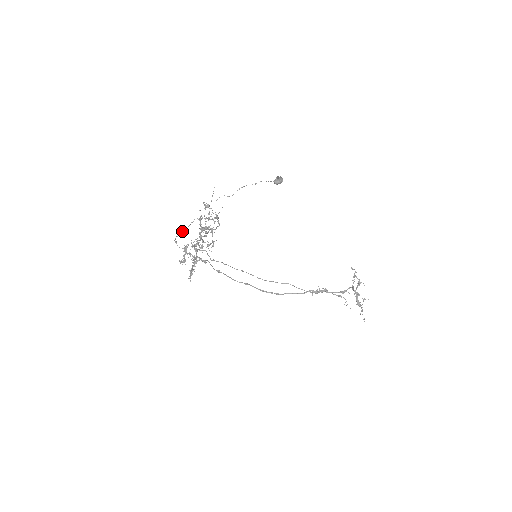
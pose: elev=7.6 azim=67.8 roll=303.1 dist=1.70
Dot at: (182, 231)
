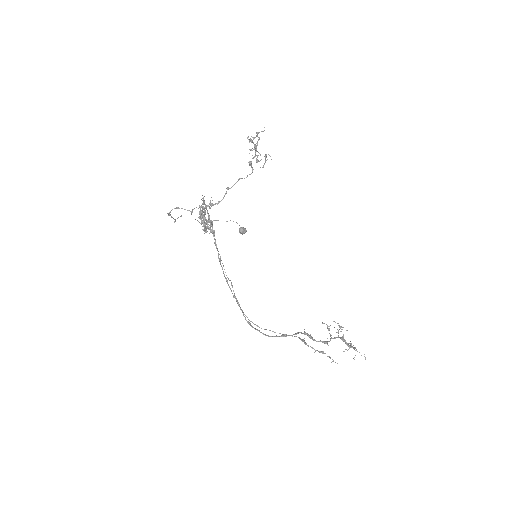
Dot at: (171, 216)
